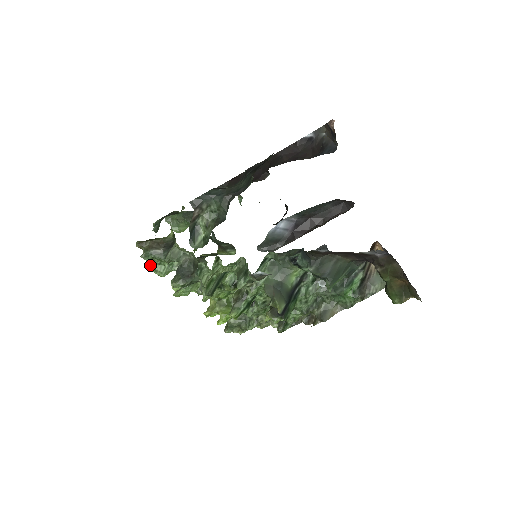
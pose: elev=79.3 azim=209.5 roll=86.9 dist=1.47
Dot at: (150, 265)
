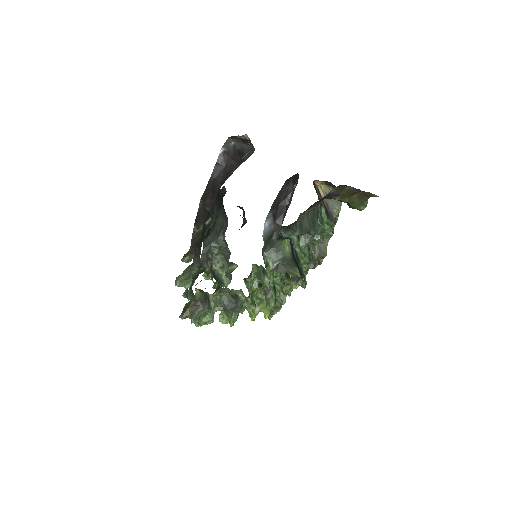
Dot at: (199, 323)
